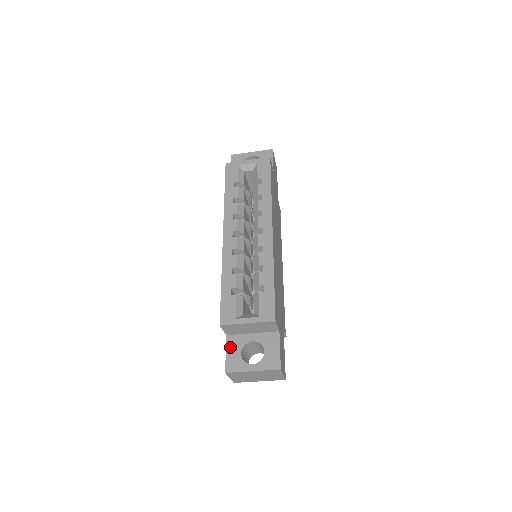
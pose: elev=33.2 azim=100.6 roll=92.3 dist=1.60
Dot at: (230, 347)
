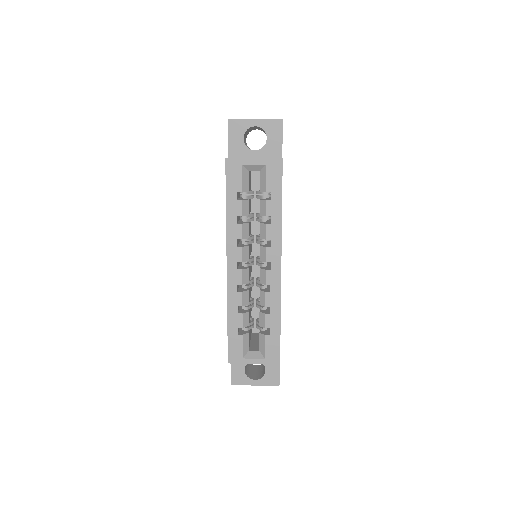
Dot at: (234, 364)
